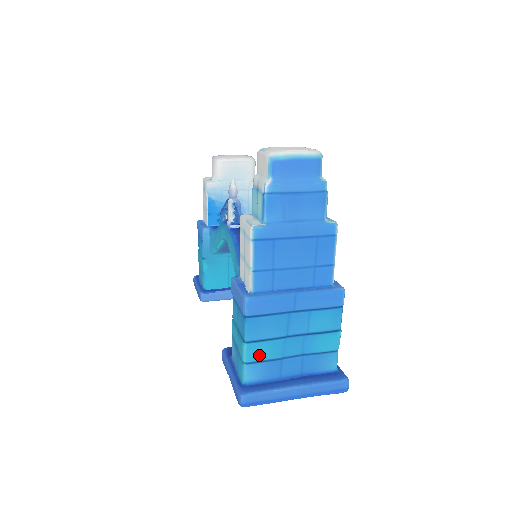
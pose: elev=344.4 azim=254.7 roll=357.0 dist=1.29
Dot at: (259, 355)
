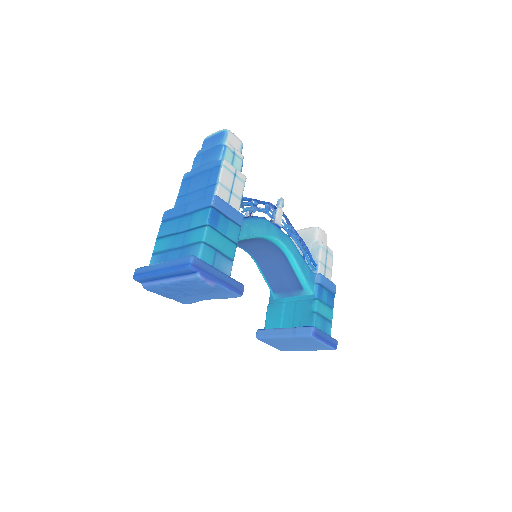
Dot at: (160, 248)
